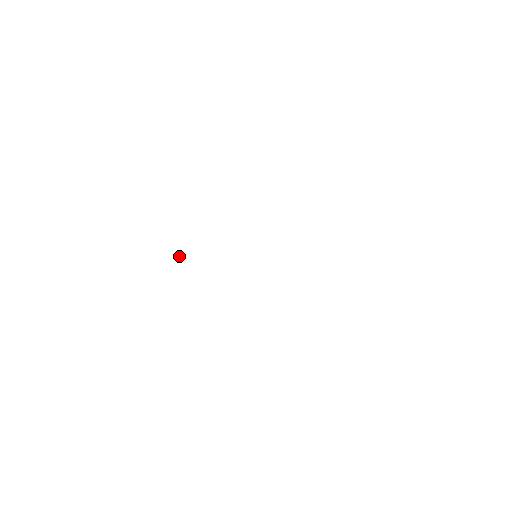
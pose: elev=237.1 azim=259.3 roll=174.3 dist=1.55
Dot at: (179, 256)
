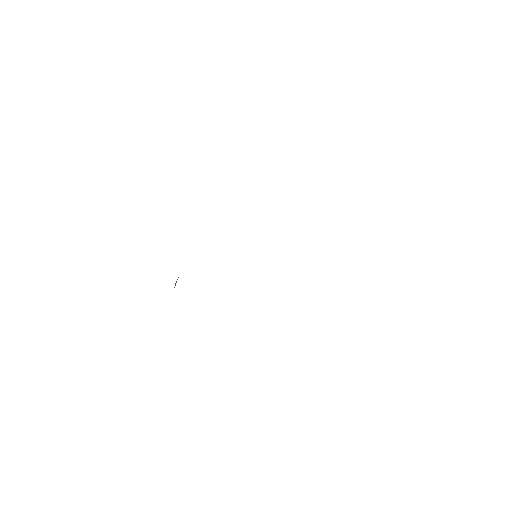
Dot at: (175, 283)
